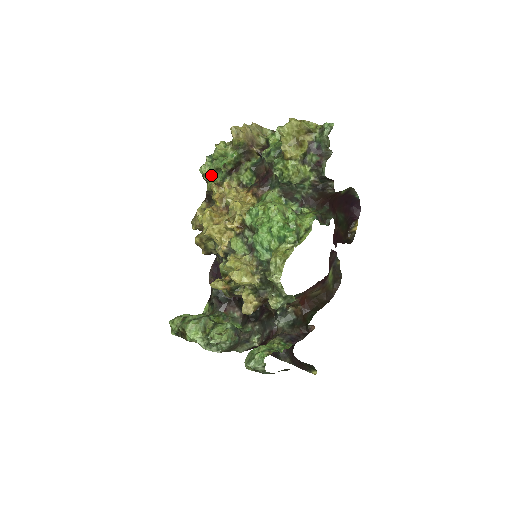
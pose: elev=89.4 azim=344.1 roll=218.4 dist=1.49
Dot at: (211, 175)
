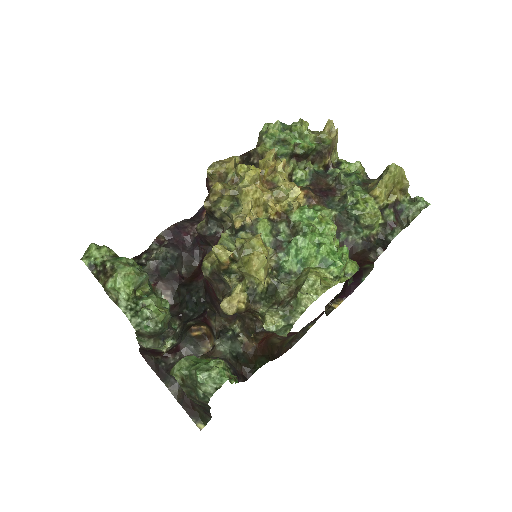
Dot at: (273, 140)
